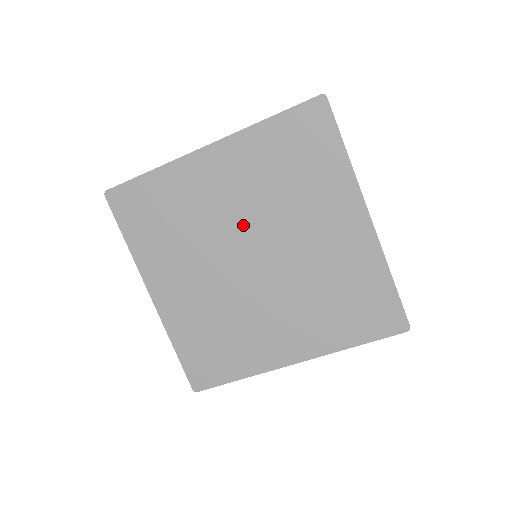
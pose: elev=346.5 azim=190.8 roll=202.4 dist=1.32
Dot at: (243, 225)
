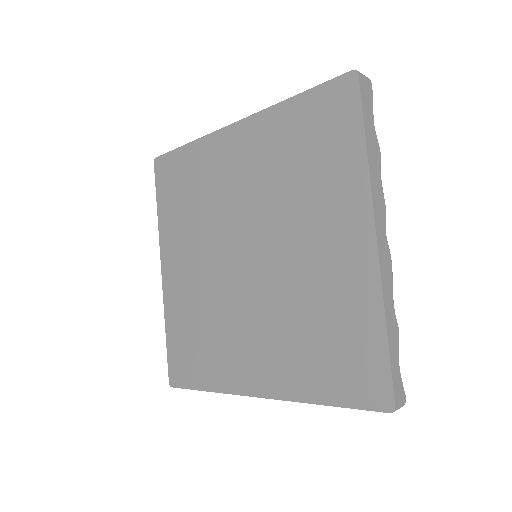
Dot at: (247, 215)
